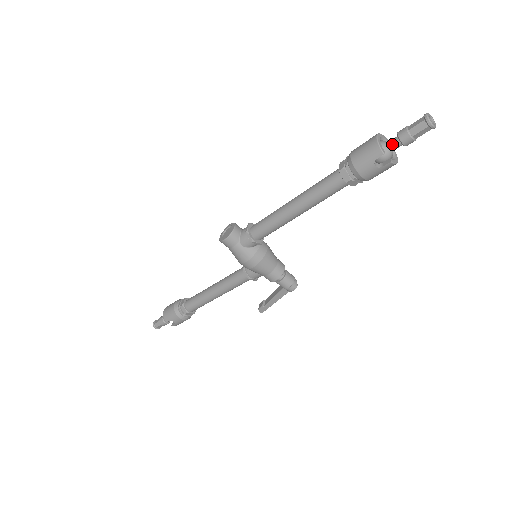
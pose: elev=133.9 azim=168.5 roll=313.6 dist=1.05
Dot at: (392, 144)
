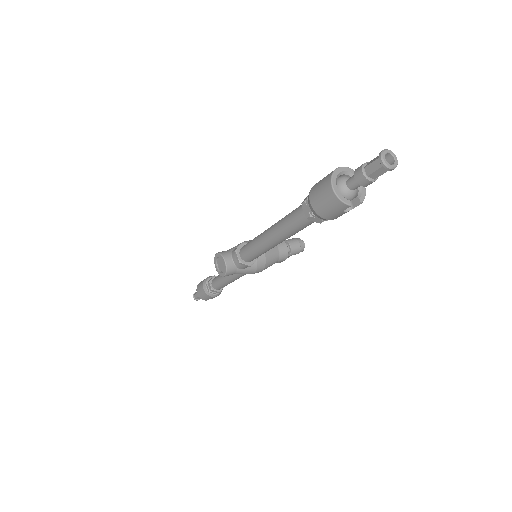
Dot at: (353, 187)
